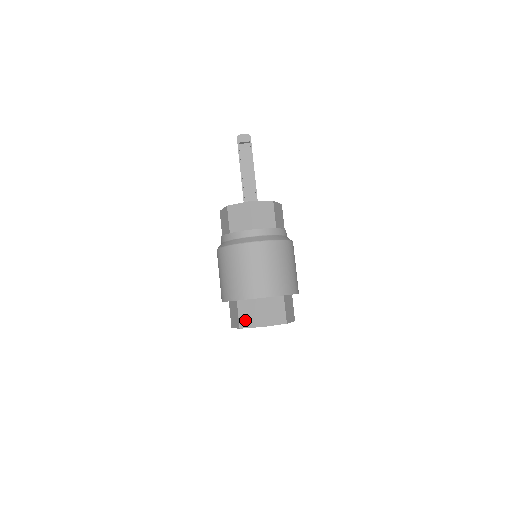
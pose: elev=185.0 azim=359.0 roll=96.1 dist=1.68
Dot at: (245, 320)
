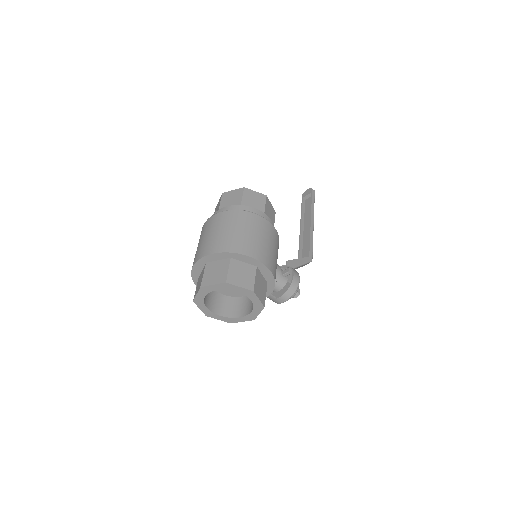
Dot at: (196, 290)
